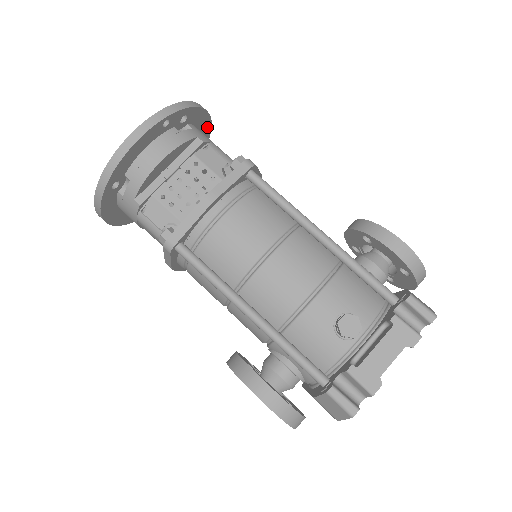
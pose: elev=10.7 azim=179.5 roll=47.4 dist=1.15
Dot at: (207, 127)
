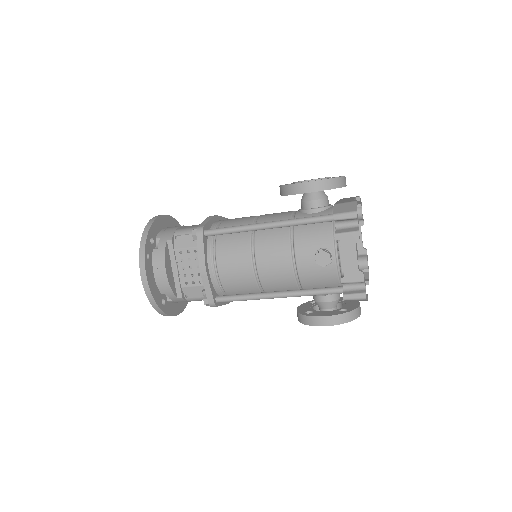
Dot at: (165, 219)
